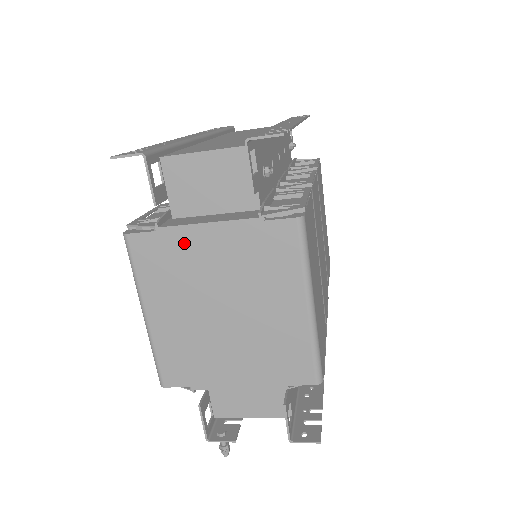
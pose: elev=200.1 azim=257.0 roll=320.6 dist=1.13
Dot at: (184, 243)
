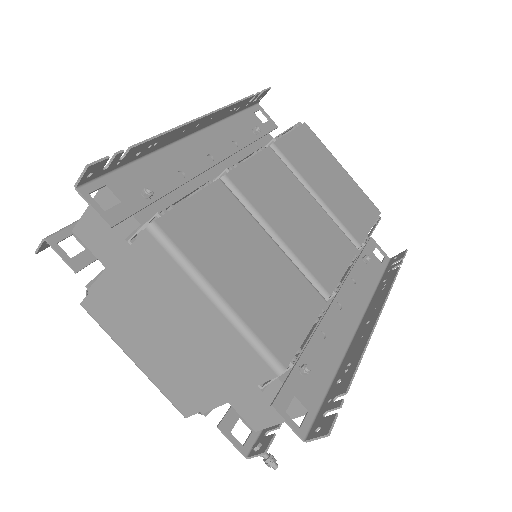
Dot at: (108, 292)
